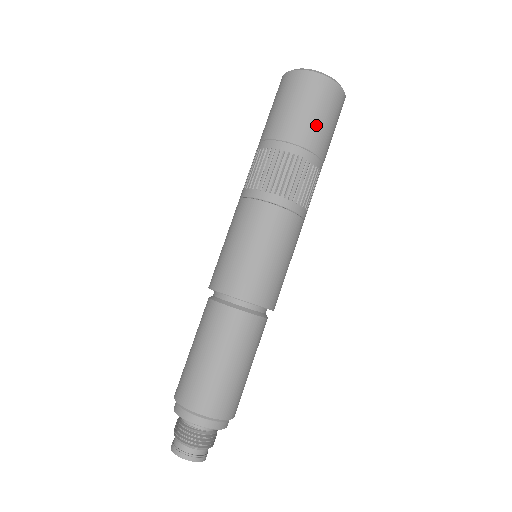
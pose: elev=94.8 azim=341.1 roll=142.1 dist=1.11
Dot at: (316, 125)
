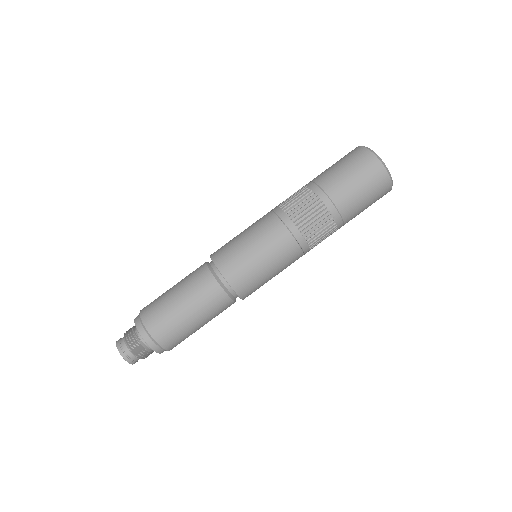
Dot at: (349, 188)
